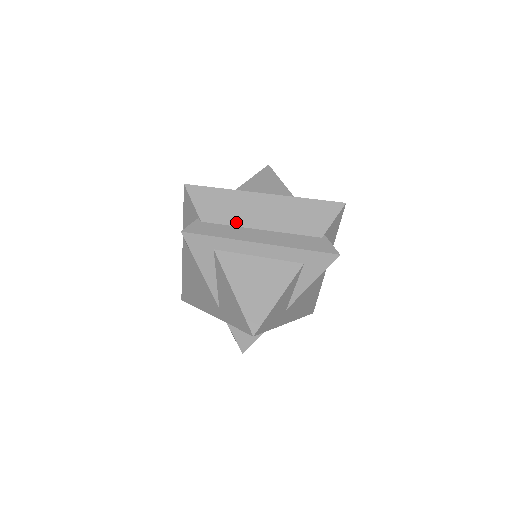
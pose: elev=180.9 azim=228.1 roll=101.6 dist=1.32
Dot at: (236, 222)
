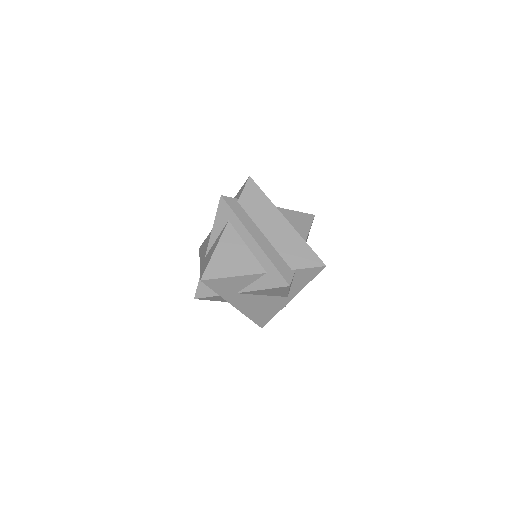
Dot at: (255, 218)
